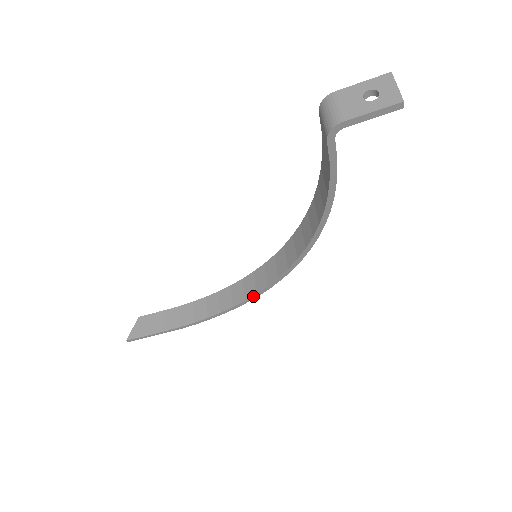
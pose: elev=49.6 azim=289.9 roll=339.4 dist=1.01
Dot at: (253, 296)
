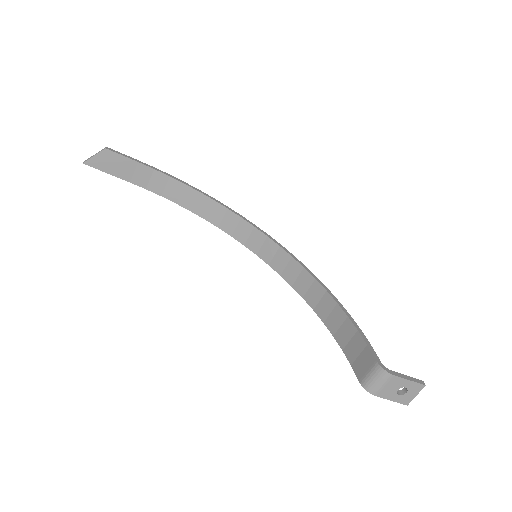
Dot at: (227, 233)
